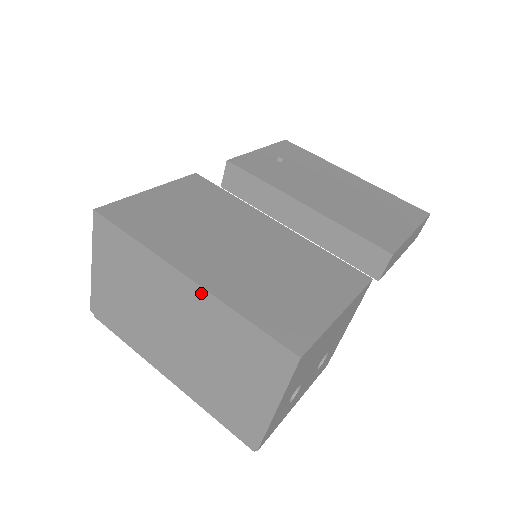
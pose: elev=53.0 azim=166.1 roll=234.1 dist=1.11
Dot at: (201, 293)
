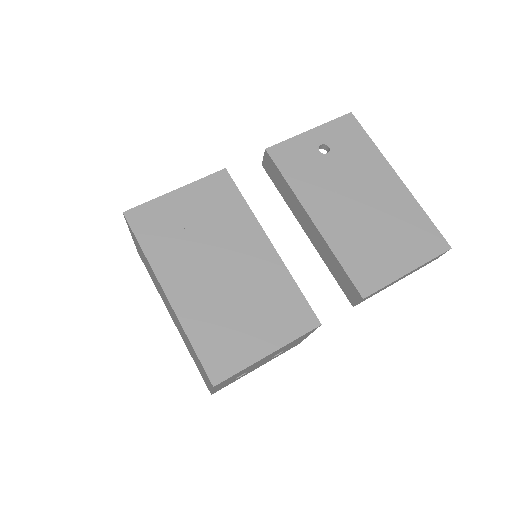
Dot at: (173, 310)
